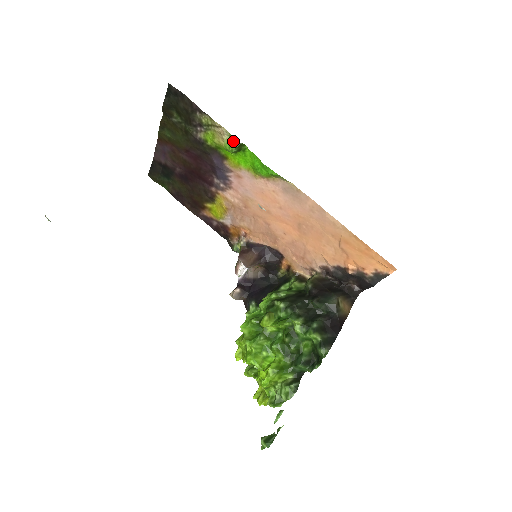
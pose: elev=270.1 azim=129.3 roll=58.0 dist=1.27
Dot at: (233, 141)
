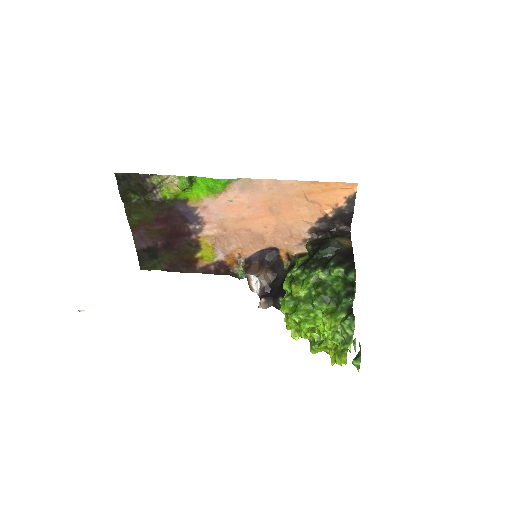
Dot at: (183, 179)
